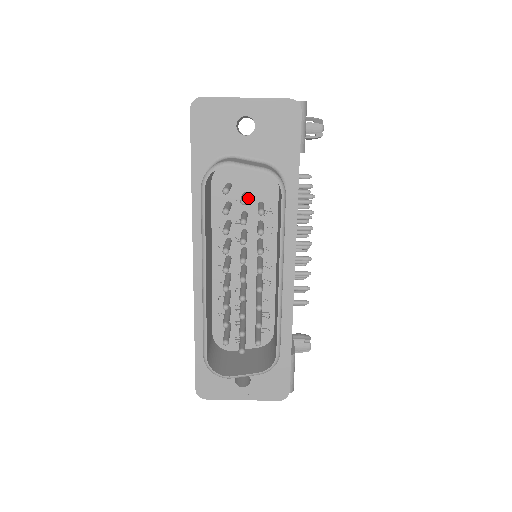
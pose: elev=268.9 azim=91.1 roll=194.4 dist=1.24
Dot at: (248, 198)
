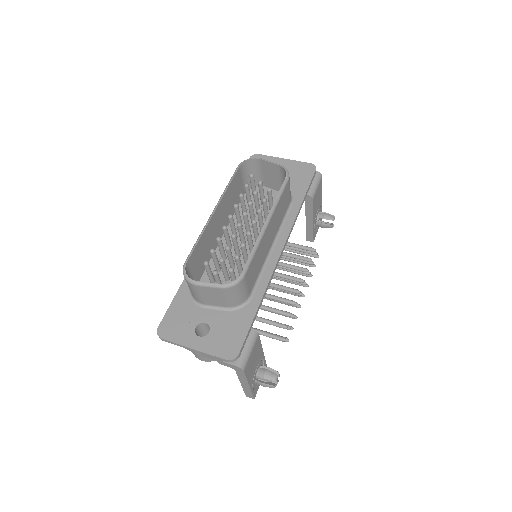
Dot at: occluded
